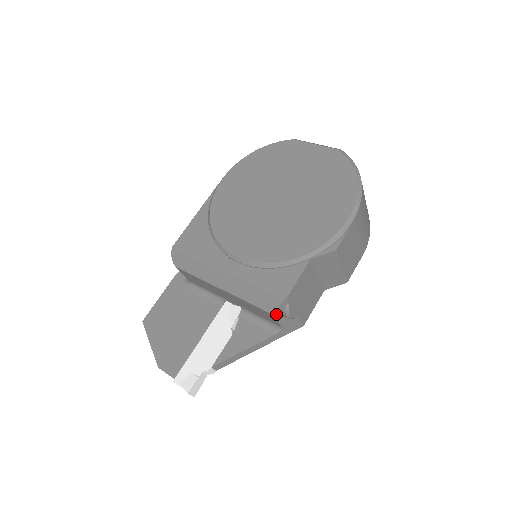
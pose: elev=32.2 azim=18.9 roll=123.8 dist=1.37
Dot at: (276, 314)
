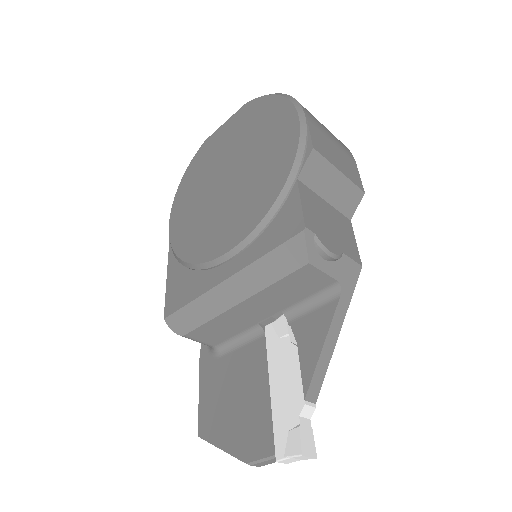
Dot at: (313, 261)
